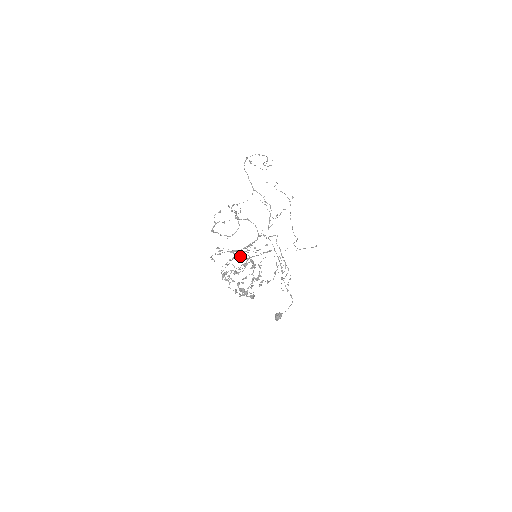
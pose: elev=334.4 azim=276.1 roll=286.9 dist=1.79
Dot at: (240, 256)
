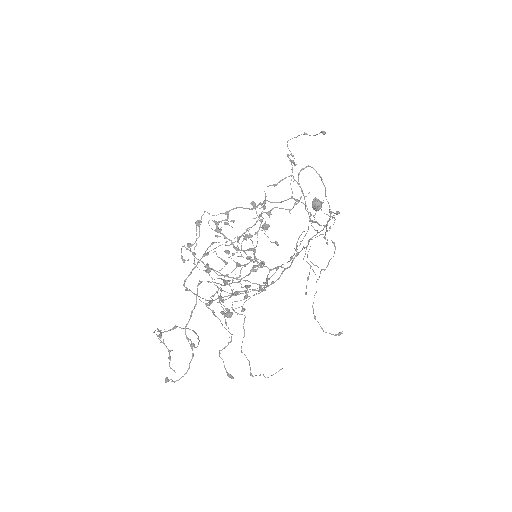
Dot at: occluded
